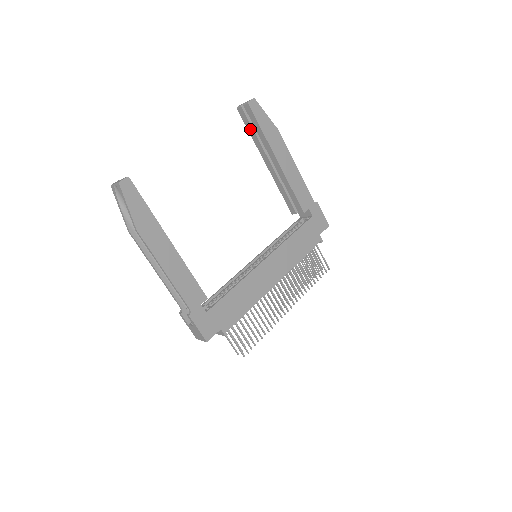
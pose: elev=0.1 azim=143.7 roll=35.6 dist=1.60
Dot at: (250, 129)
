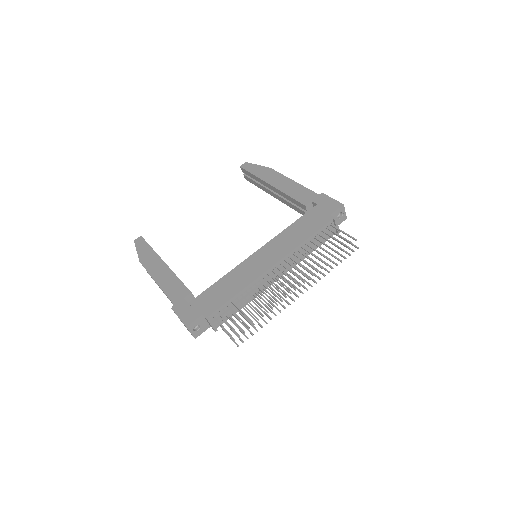
Dot at: (255, 183)
